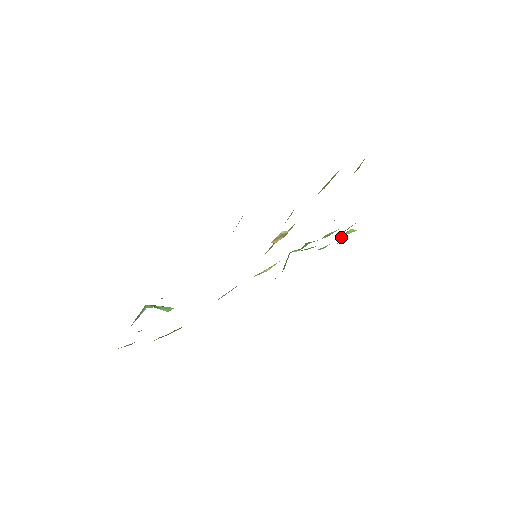
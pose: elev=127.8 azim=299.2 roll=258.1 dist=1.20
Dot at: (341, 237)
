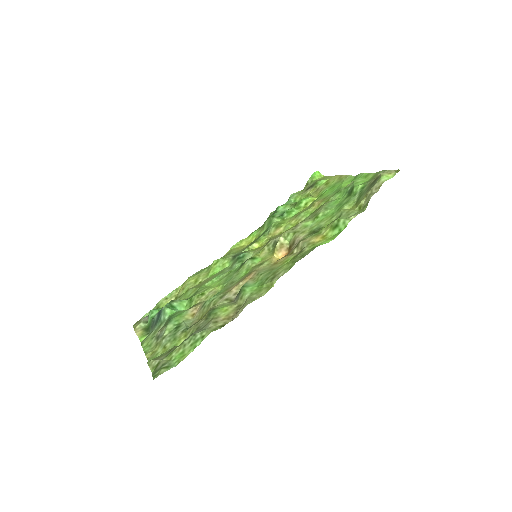
Dot at: (308, 180)
